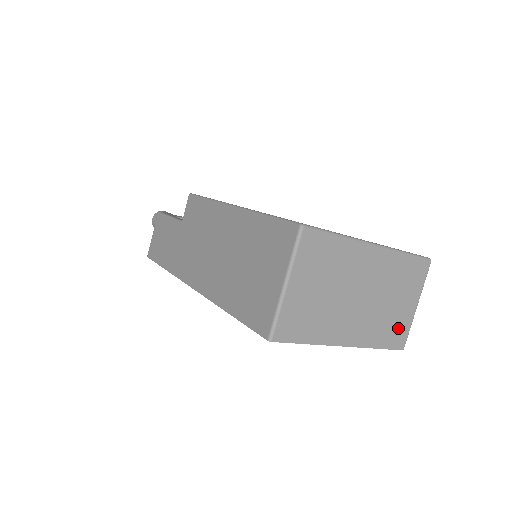
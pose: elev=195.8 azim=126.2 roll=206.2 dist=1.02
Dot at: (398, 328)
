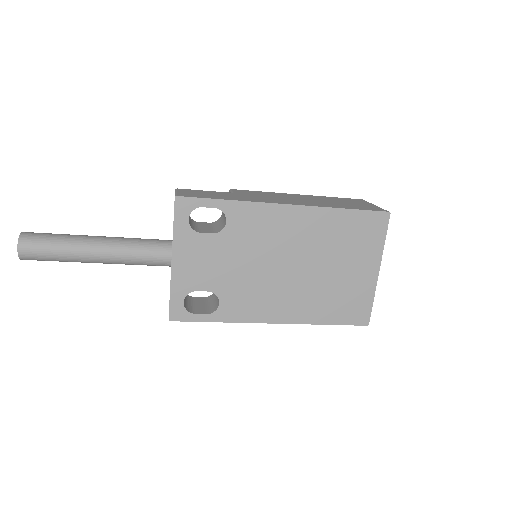
Dot at: occluded
